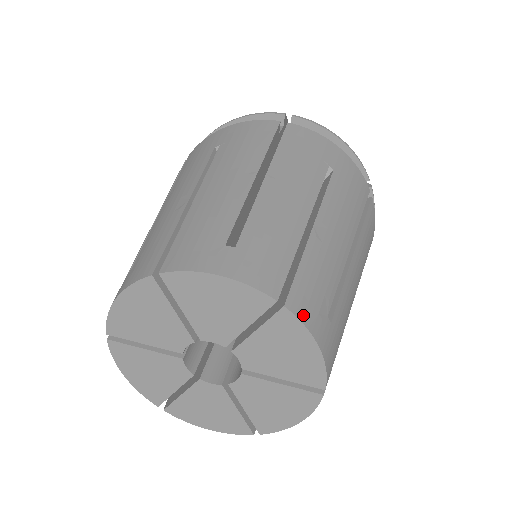
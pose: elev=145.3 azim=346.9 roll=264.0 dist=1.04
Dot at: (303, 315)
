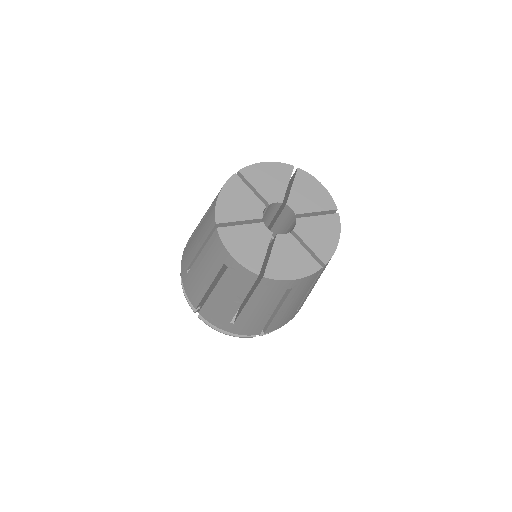
Dot at: (307, 174)
